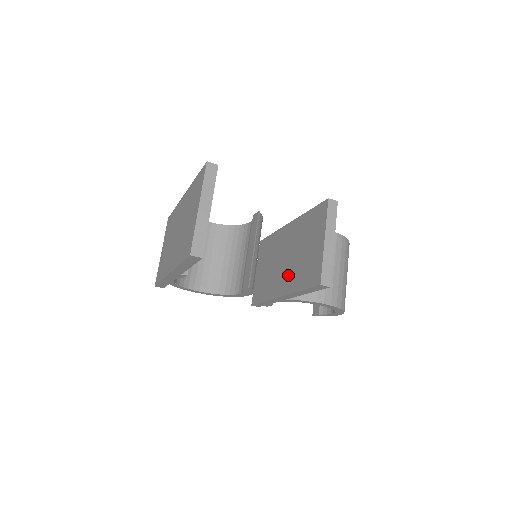
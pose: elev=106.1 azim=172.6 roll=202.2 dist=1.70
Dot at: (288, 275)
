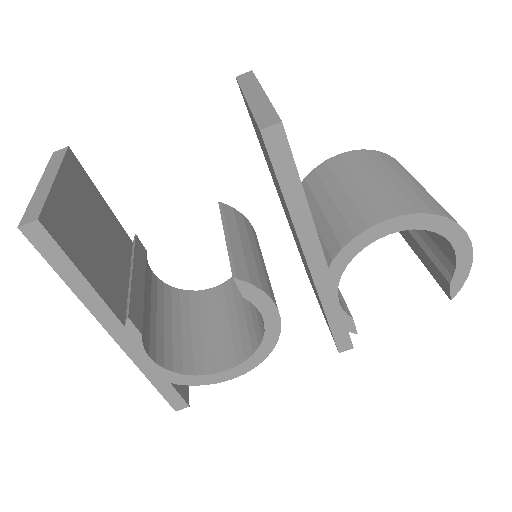
Dot at: occluded
